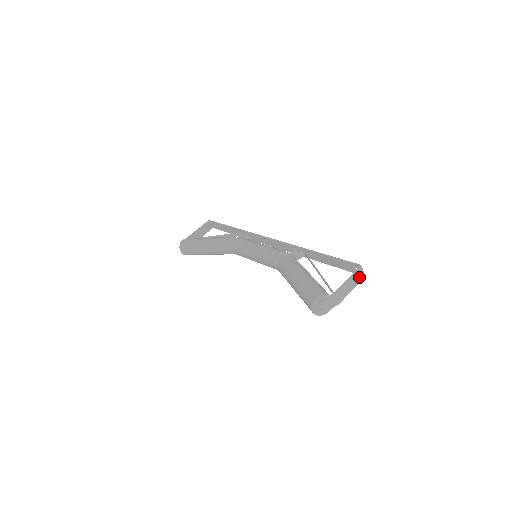
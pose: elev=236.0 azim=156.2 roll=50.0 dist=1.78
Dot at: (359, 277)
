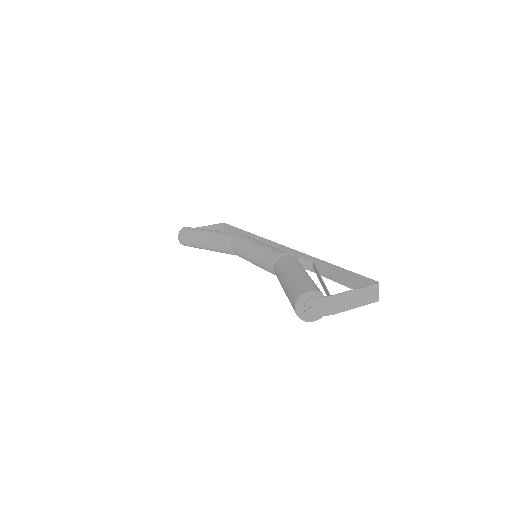
Dot at: (371, 296)
